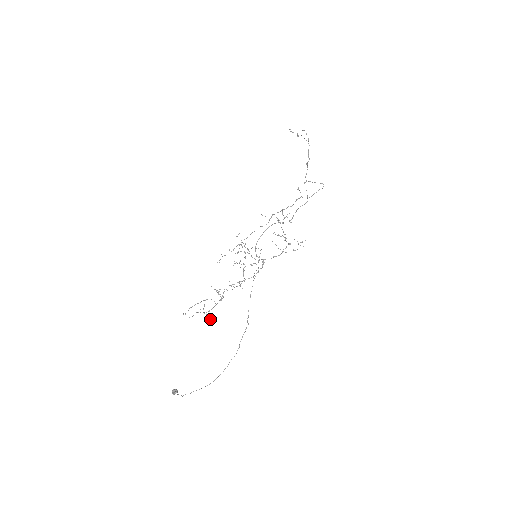
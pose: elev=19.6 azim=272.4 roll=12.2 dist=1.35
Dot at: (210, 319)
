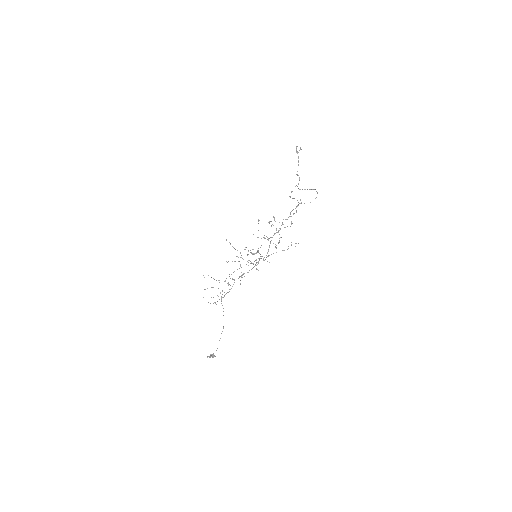
Dot at: (214, 302)
